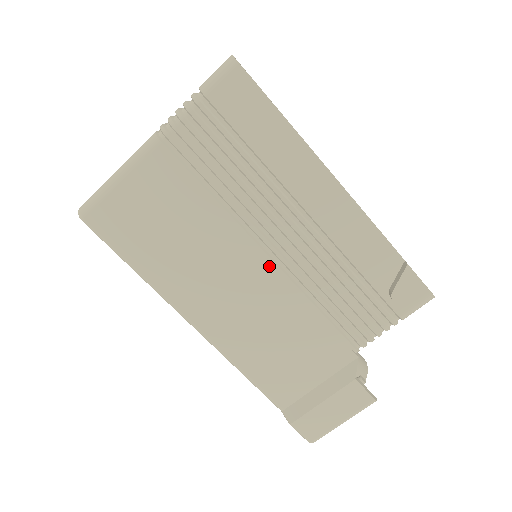
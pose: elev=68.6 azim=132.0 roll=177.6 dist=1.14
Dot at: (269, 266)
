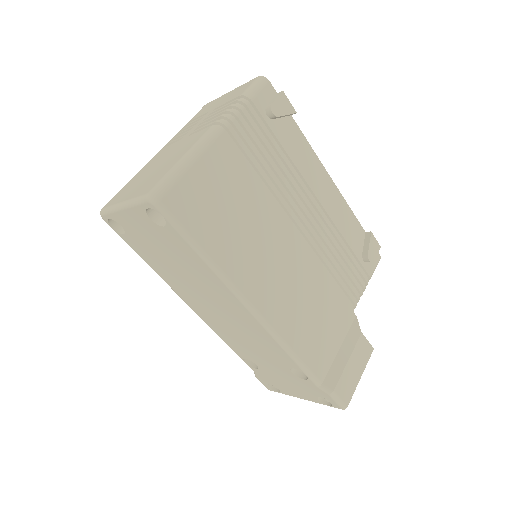
Dot at: (300, 242)
